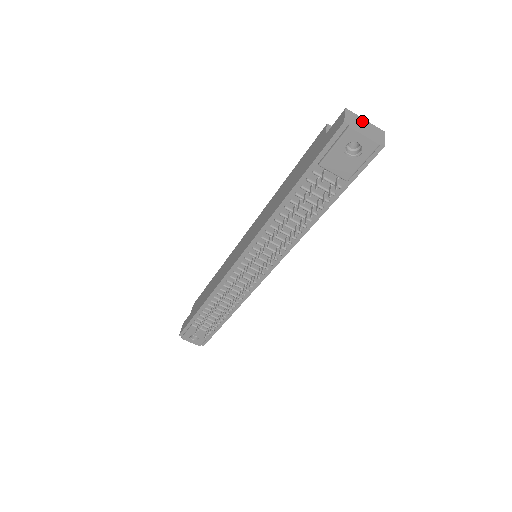
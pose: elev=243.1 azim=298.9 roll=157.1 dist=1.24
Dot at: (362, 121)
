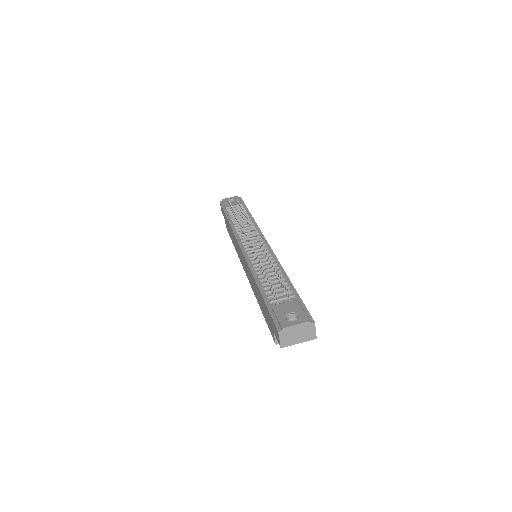
Dot at: occluded
